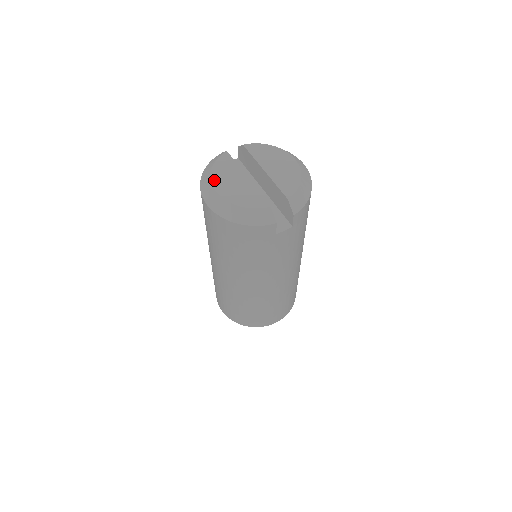
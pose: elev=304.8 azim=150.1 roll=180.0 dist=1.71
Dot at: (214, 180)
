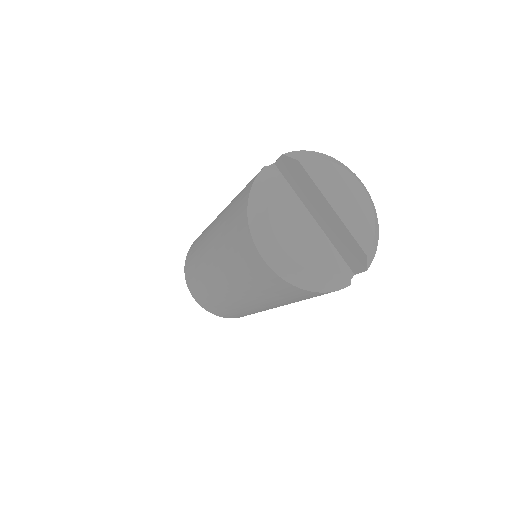
Dot at: (276, 229)
